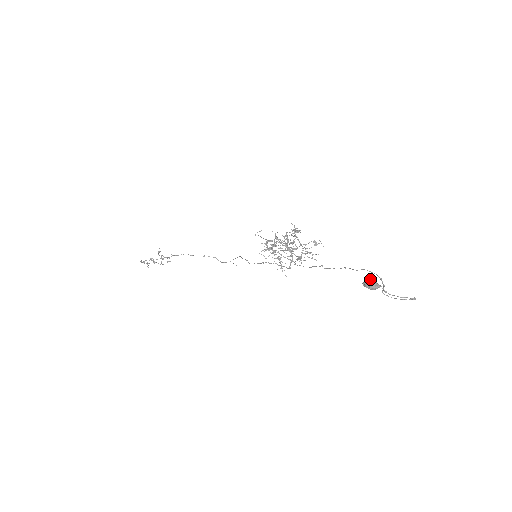
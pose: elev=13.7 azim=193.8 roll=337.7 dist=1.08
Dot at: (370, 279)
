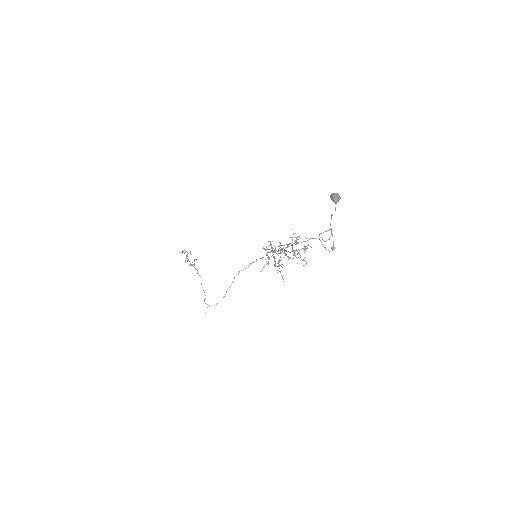
Dot at: occluded
